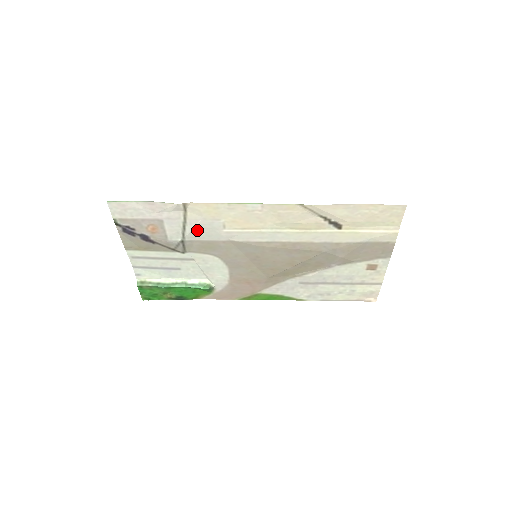
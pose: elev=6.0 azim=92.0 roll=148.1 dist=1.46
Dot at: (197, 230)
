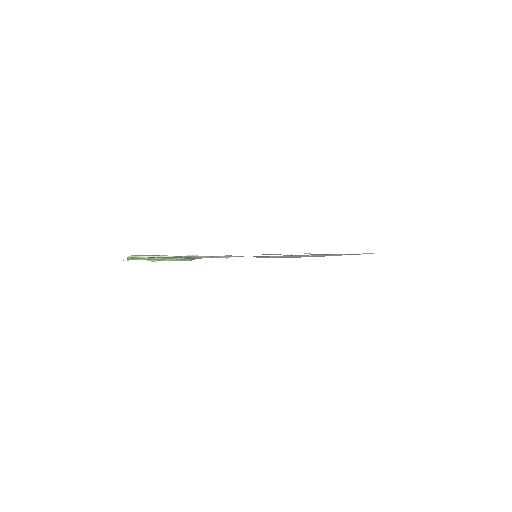
Dot at: (225, 257)
